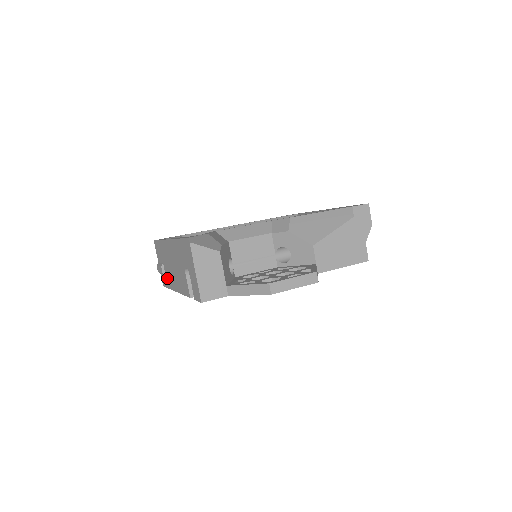
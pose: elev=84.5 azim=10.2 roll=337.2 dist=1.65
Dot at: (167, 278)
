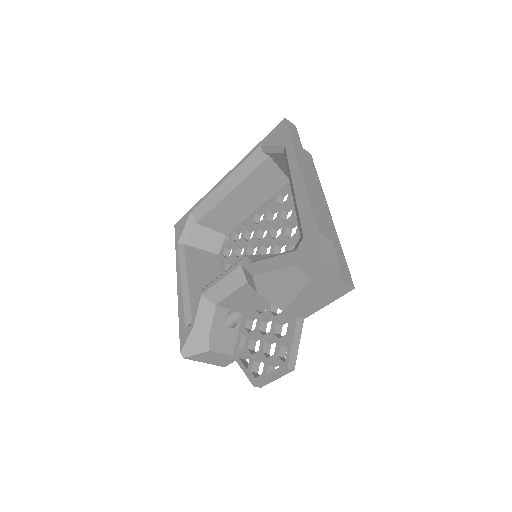
Dot at: occluded
